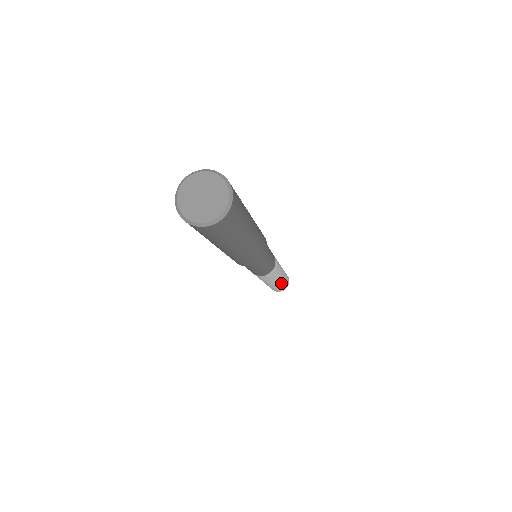
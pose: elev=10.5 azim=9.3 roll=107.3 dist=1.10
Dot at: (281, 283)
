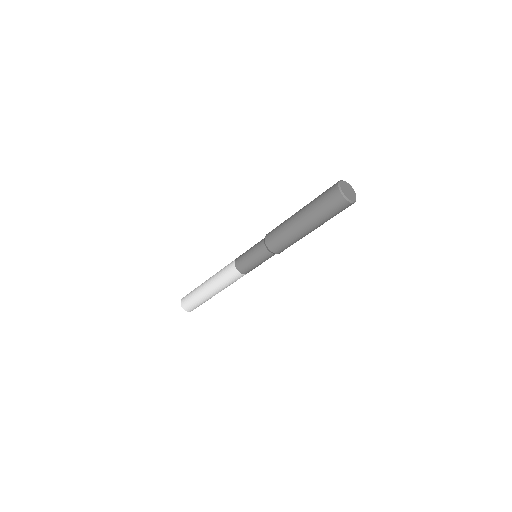
Dot at: occluded
